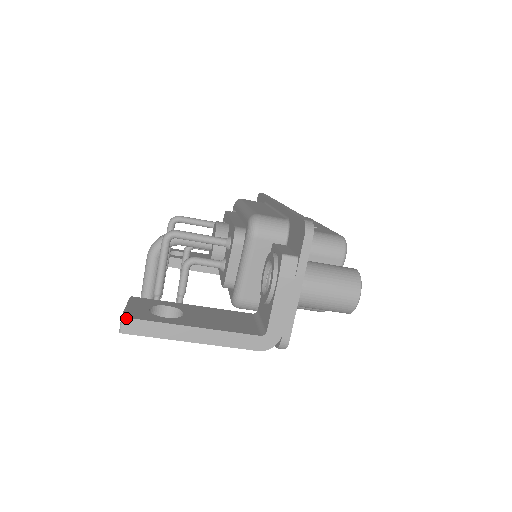
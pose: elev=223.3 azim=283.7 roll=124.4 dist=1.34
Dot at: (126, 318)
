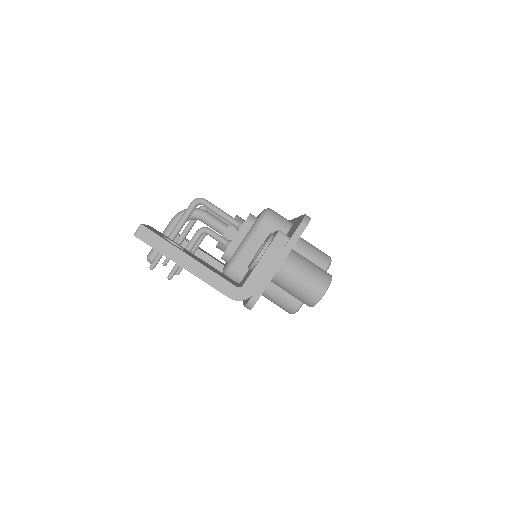
Dot at: (144, 226)
